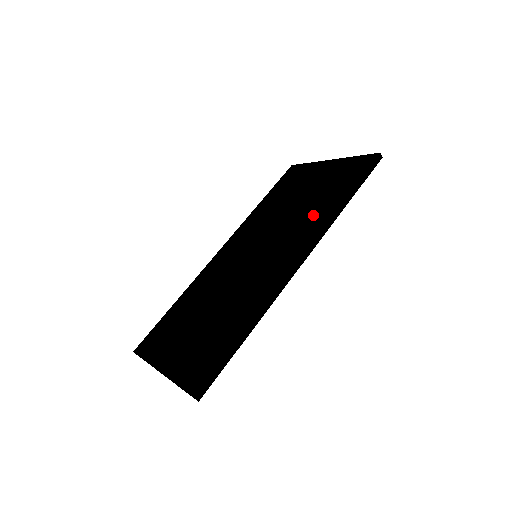
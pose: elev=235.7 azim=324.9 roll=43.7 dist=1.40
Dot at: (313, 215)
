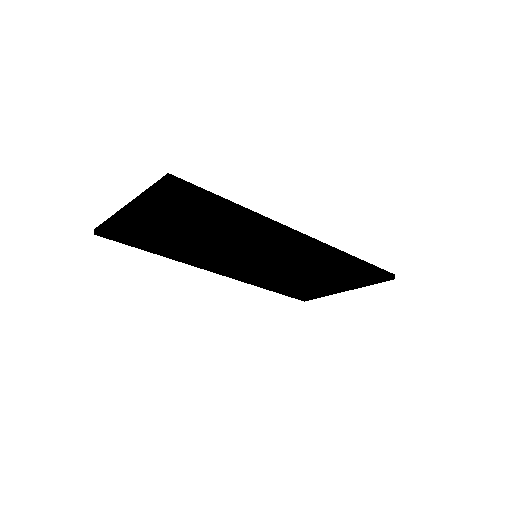
Dot at: occluded
